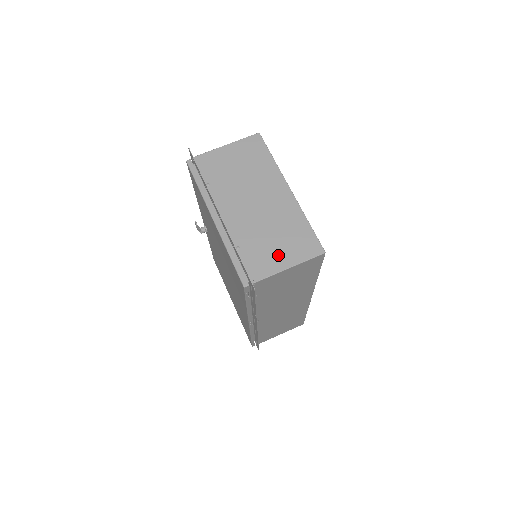
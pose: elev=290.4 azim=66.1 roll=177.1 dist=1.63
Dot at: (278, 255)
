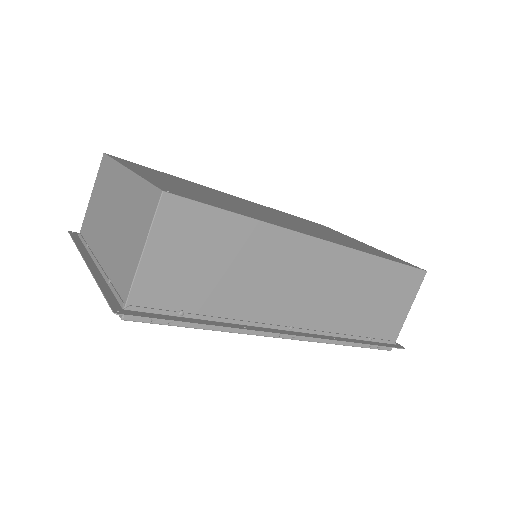
Dot at: (133, 249)
